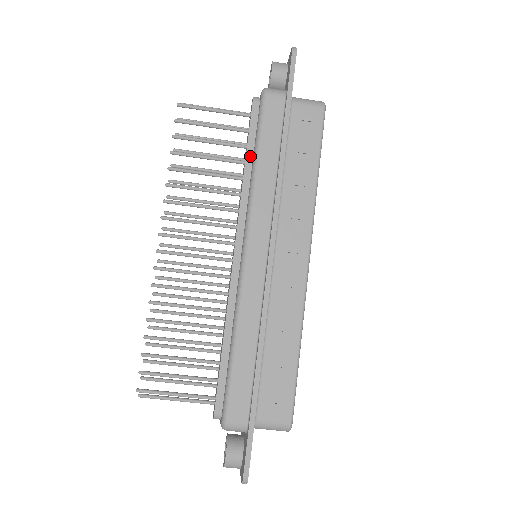
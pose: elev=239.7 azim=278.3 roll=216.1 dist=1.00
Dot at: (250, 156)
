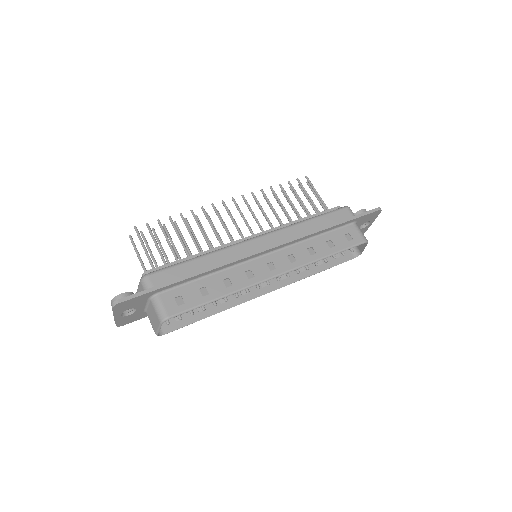
Dot at: occluded
